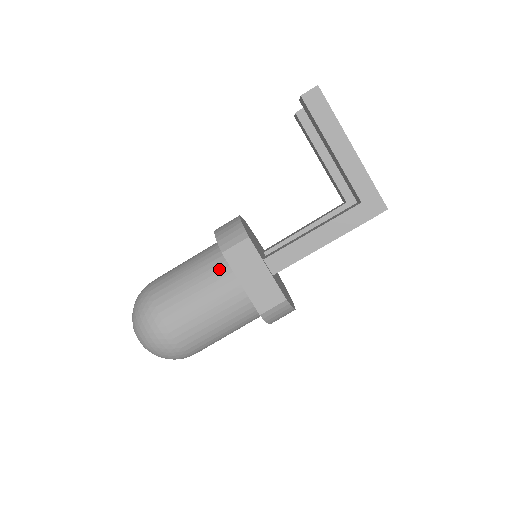
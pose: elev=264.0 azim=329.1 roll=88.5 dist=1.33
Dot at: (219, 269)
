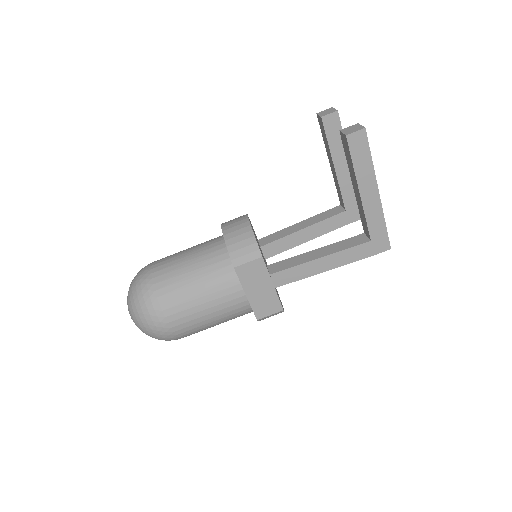
Dot at: (227, 278)
